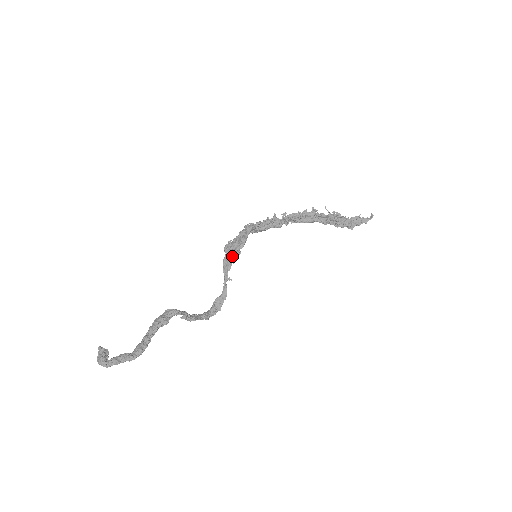
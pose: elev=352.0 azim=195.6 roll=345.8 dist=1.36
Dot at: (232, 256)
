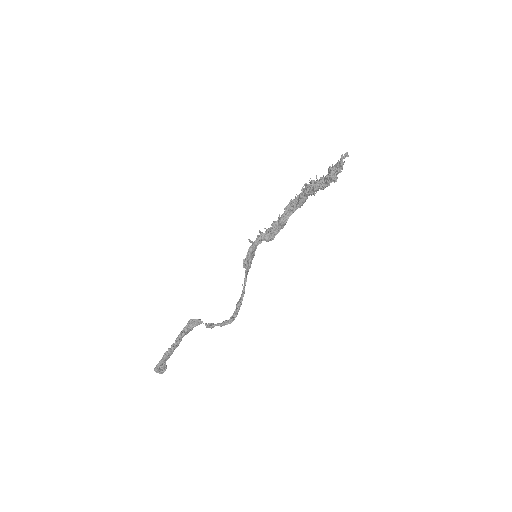
Dot at: (246, 266)
